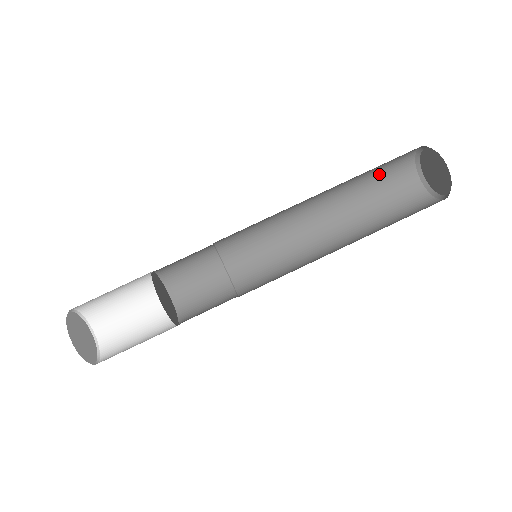
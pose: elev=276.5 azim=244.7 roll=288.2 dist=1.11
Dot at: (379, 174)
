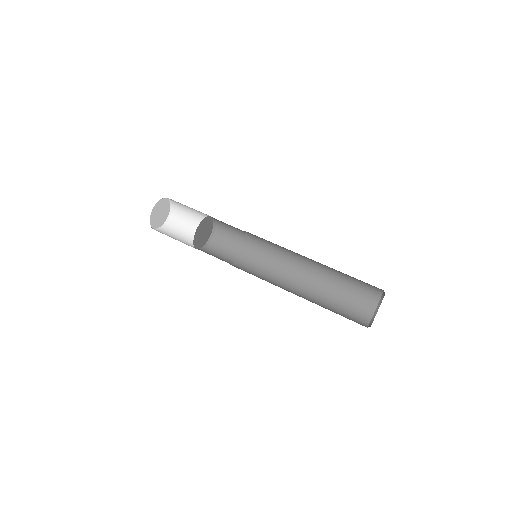
Dot at: (351, 293)
